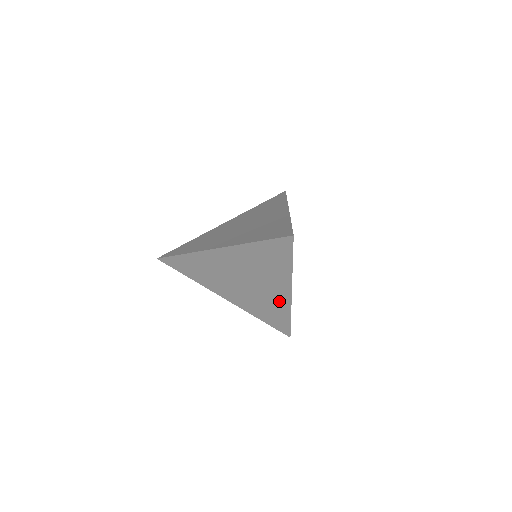
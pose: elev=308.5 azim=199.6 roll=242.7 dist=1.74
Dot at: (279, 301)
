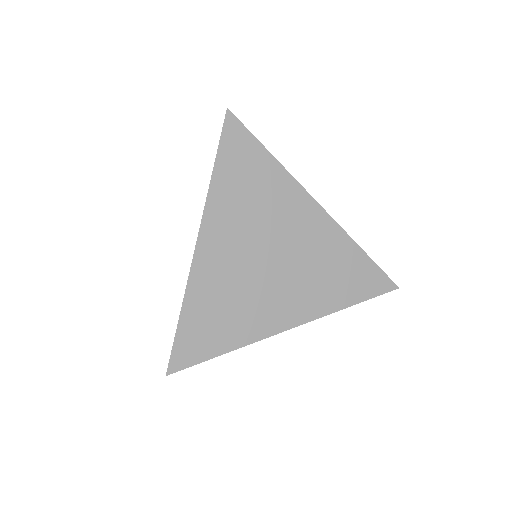
Dot at: (324, 236)
